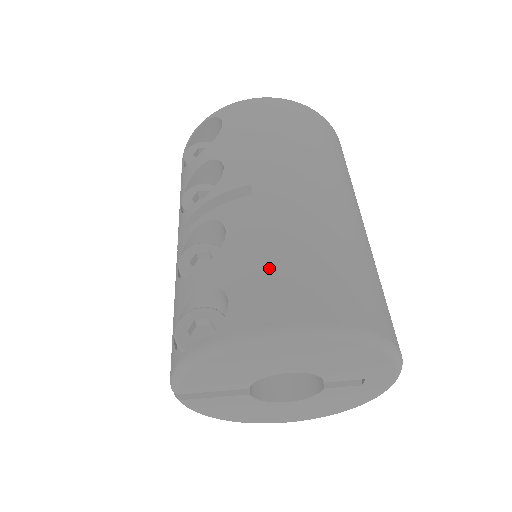
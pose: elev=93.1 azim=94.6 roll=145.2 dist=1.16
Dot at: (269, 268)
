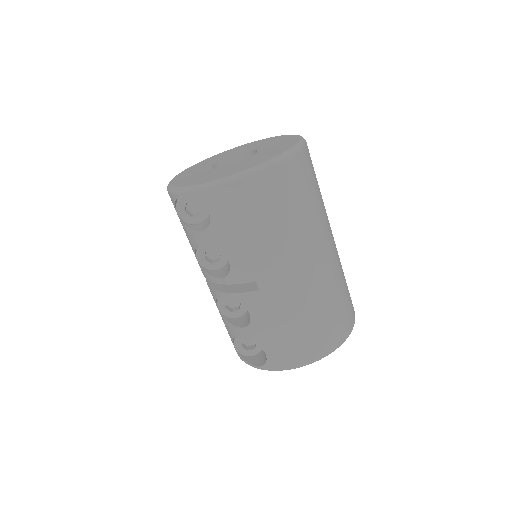
Dot at: (284, 339)
